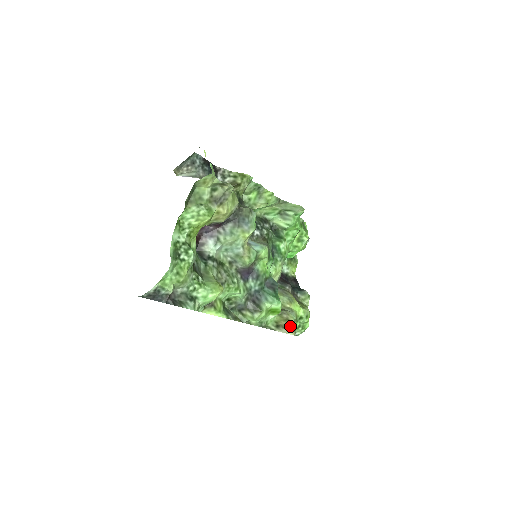
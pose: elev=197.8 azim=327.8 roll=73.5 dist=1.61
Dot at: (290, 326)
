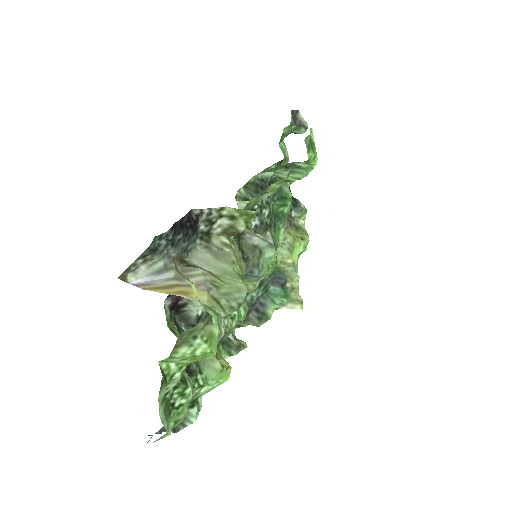
Dot at: (296, 298)
